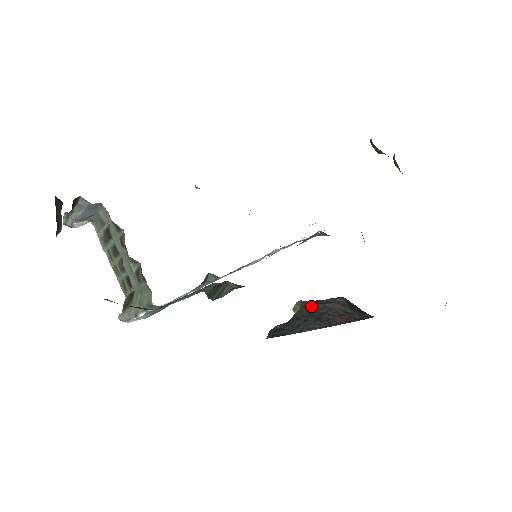
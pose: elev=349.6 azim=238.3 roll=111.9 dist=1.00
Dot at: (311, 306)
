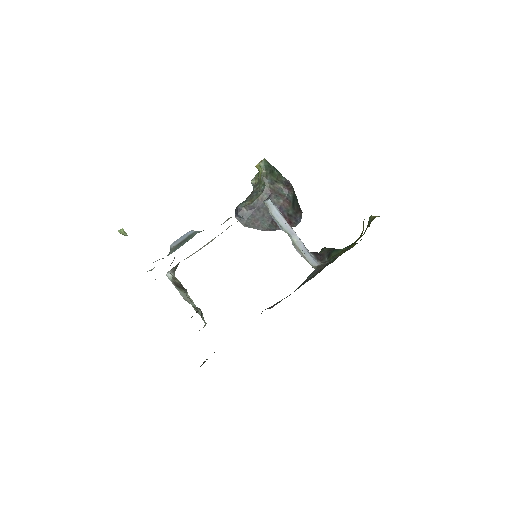
Dot at: (270, 196)
